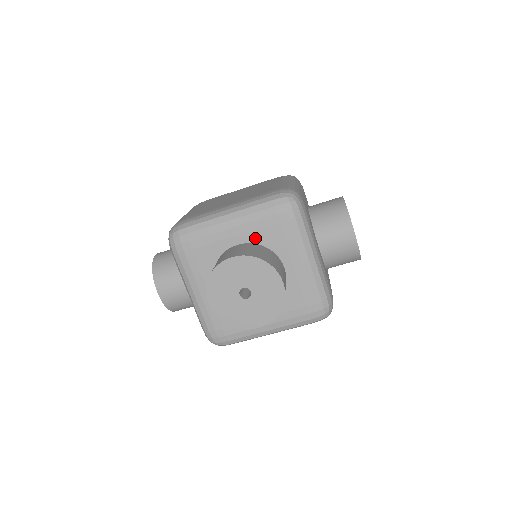
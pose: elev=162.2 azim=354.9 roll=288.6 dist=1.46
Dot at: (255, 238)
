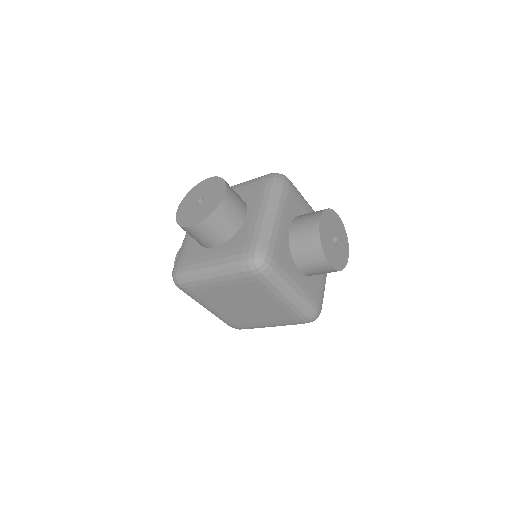
Dot at: occluded
